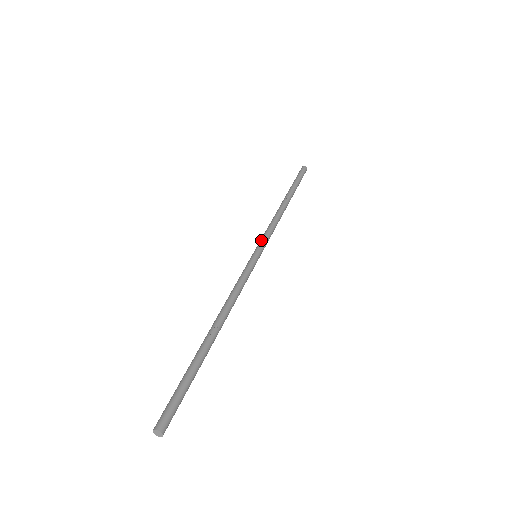
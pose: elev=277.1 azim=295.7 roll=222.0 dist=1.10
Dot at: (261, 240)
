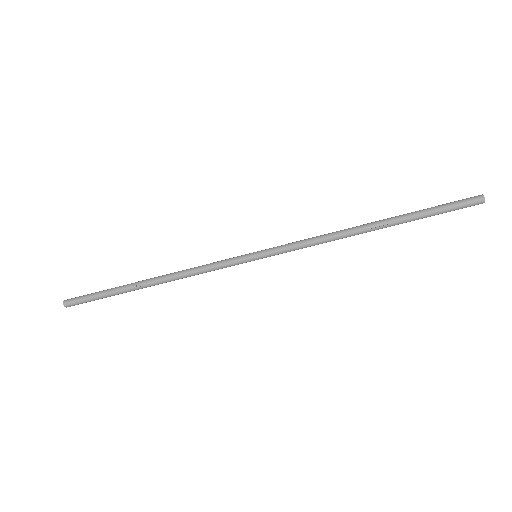
Dot at: (278, 247)
